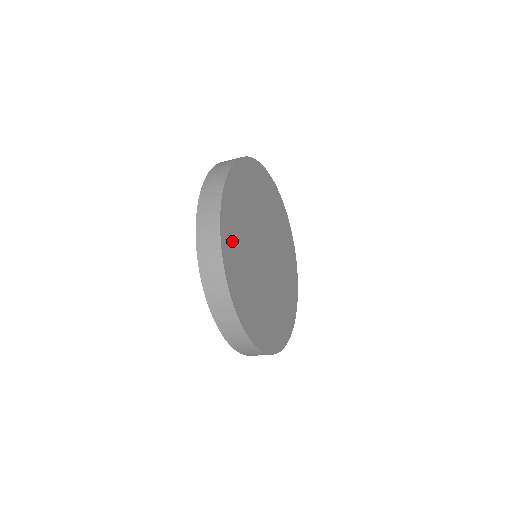
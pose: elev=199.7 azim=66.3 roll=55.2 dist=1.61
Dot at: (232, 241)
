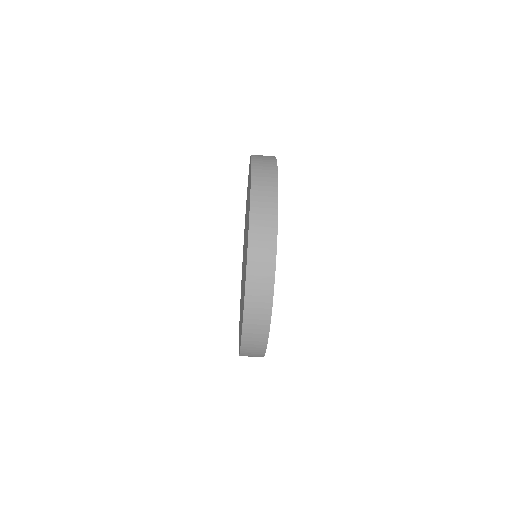
Dot at: occluded
